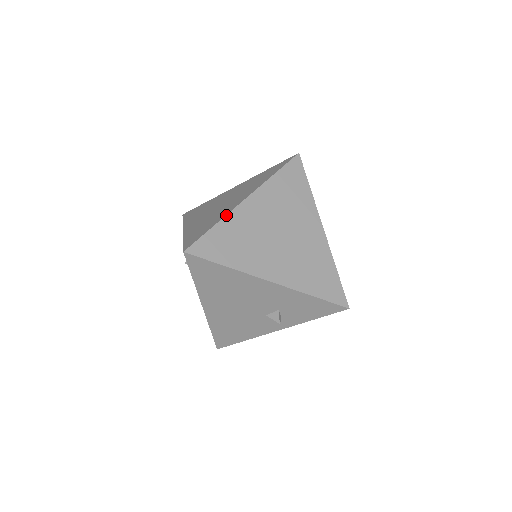
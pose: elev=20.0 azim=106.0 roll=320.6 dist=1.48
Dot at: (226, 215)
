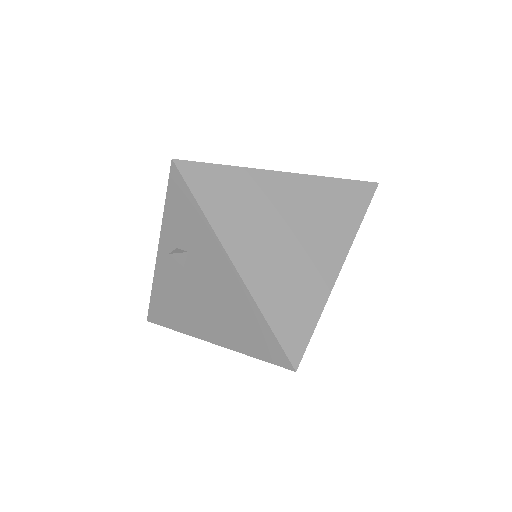
Dot at: occluded
